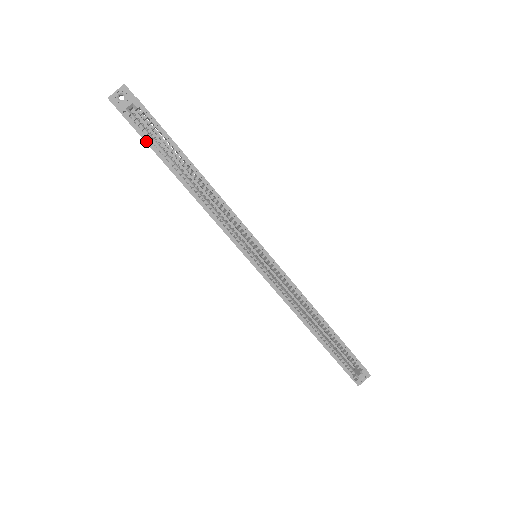
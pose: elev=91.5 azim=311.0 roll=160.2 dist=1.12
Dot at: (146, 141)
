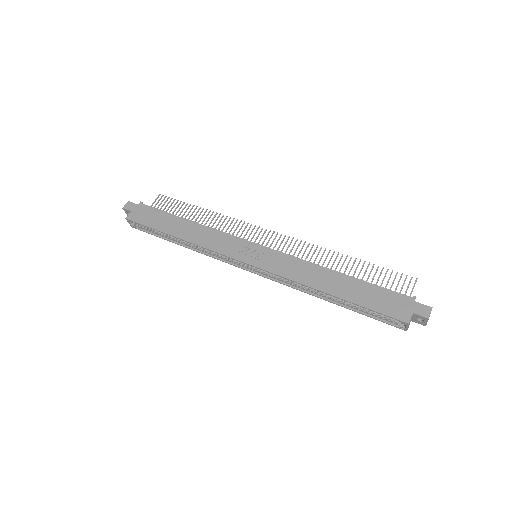
Dot at: occluded
